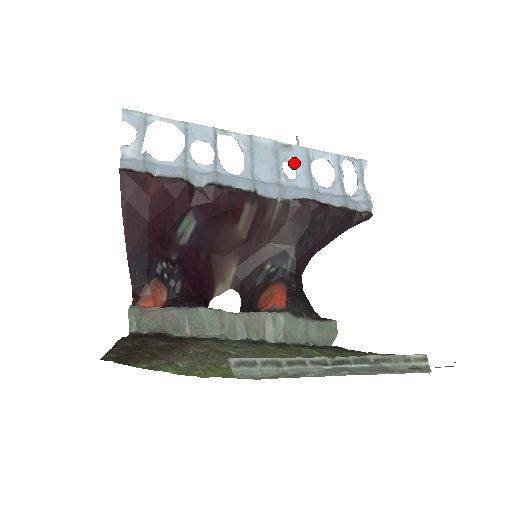
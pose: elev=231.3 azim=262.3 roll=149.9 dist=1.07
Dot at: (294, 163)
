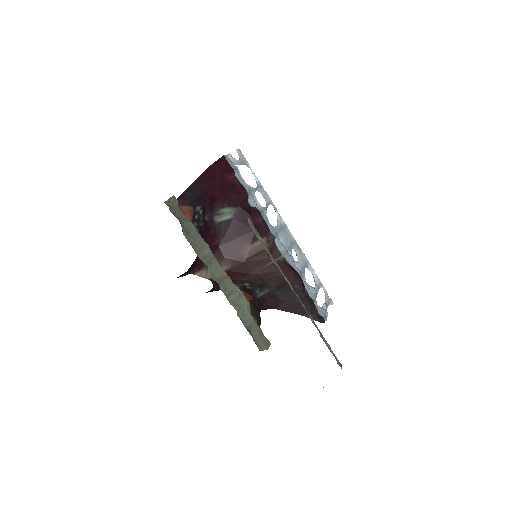
Dot at: (299, 256)
